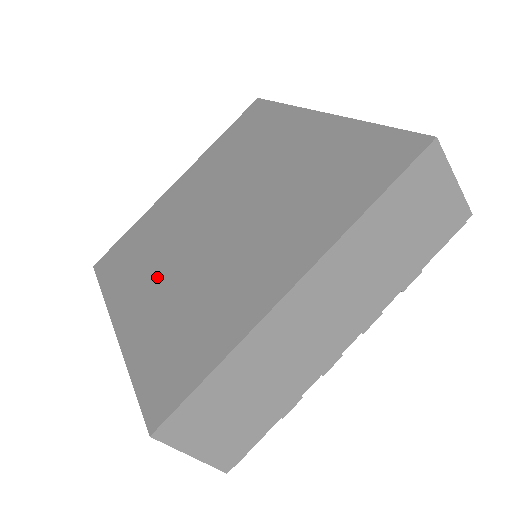
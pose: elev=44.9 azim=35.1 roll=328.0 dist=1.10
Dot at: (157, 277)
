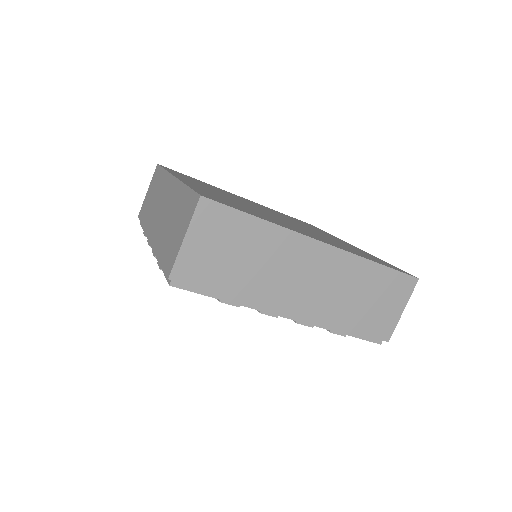
Dot at: occluded
